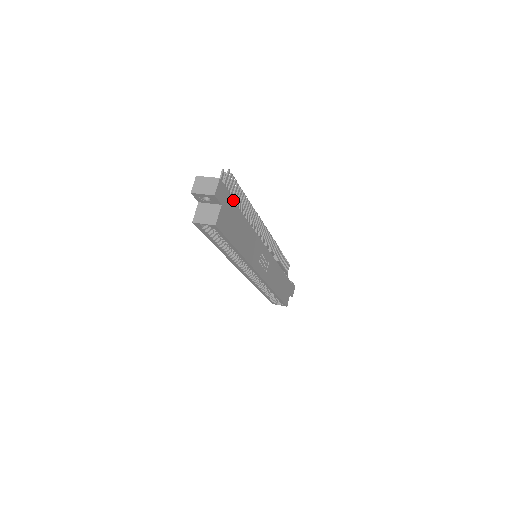
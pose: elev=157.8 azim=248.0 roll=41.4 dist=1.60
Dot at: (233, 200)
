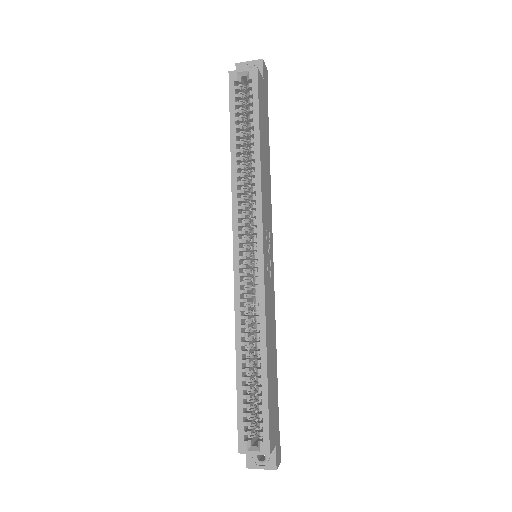
Dot at: occluded
